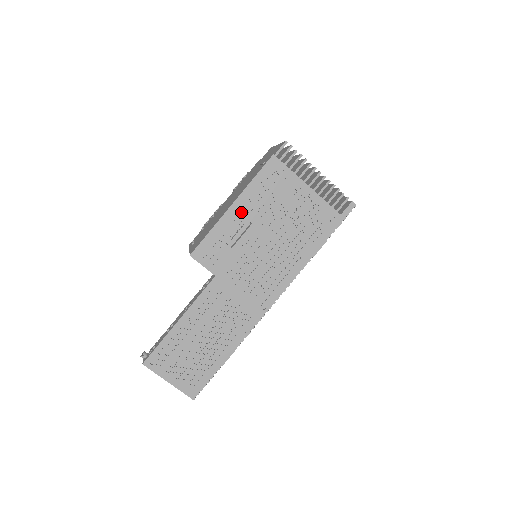
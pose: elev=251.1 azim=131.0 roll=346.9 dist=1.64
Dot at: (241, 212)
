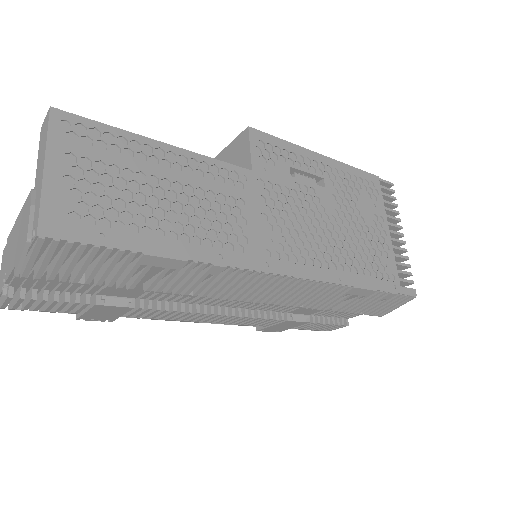
Dot at: (323, 169)
